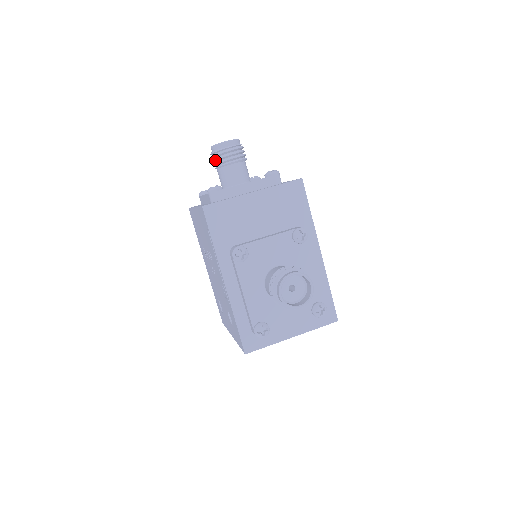
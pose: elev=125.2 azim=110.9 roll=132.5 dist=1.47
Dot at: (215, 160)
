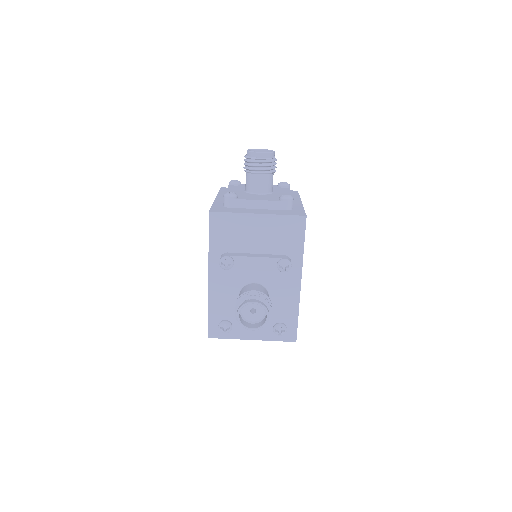
Dot at: (245, 164)
